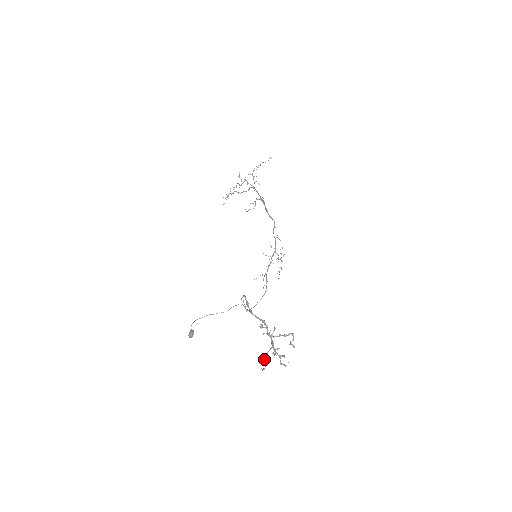
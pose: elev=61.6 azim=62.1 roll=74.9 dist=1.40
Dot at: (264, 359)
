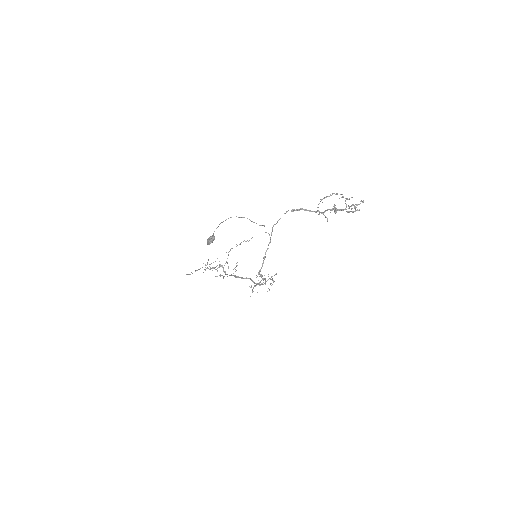
Dot at: (334, 206)
